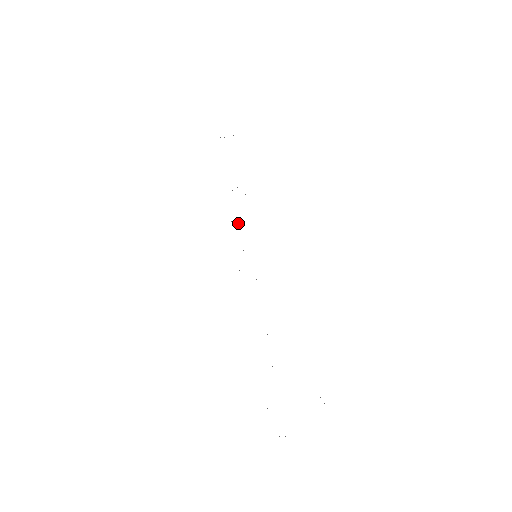
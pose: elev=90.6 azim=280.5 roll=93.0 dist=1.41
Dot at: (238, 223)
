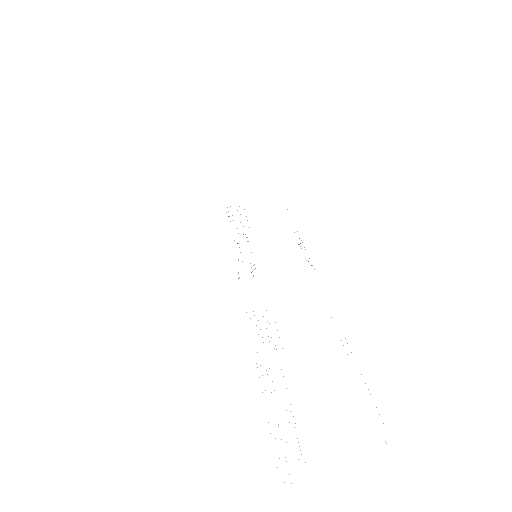
Dot at: occluded
